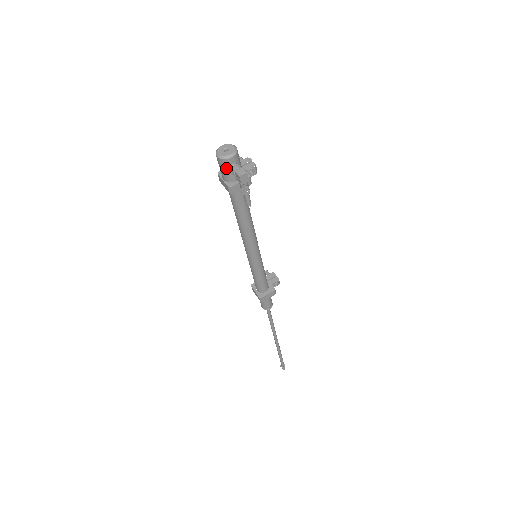
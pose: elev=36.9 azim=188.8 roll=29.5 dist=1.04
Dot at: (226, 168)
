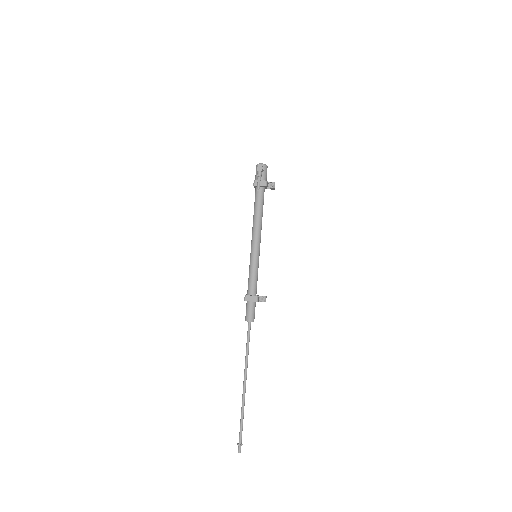
Dot at: occluded
